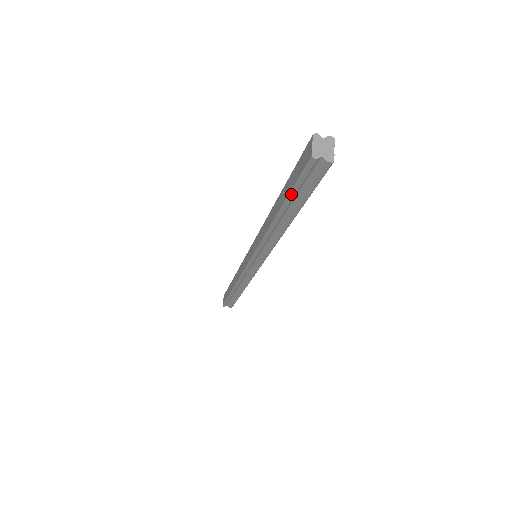
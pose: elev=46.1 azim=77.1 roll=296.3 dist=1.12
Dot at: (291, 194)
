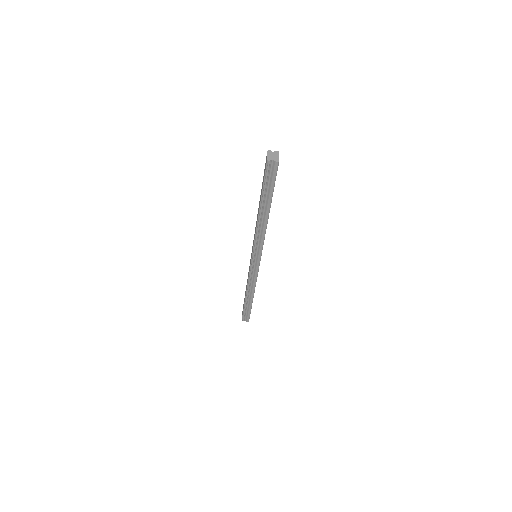
Dot at: (263, 189)
